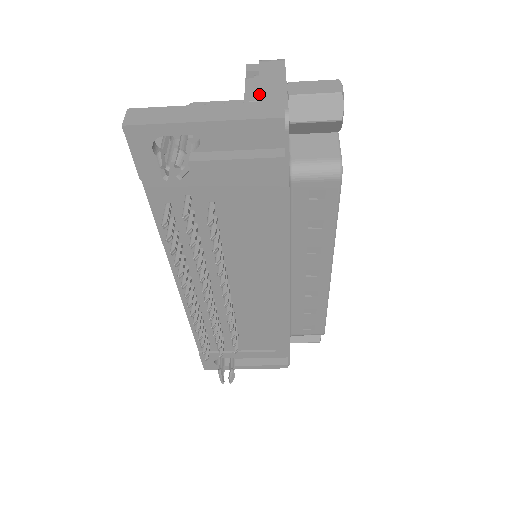
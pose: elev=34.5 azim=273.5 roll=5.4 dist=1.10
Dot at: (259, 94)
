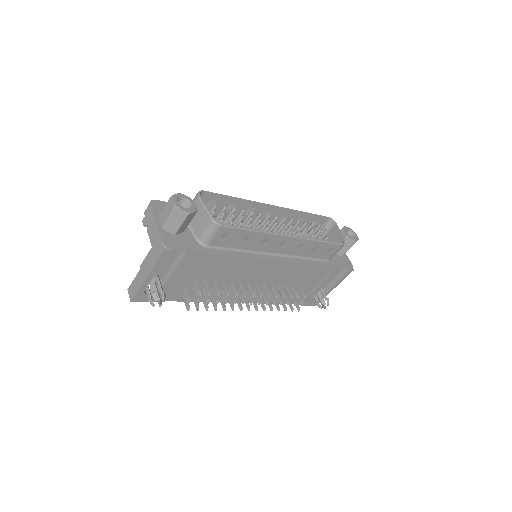
Dot at: (152, 241)
